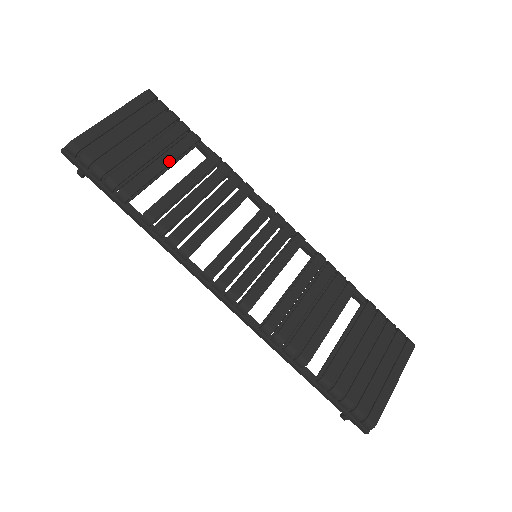
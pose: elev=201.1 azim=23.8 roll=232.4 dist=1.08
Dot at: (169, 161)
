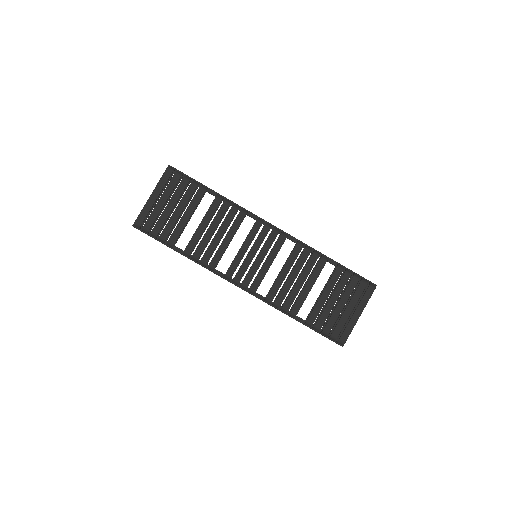
Dot at: (190, 213)
